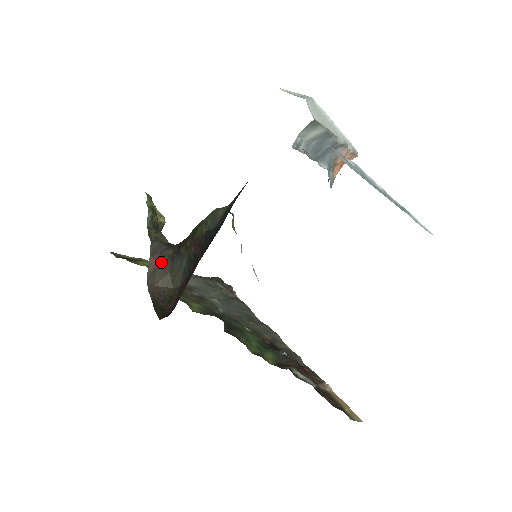
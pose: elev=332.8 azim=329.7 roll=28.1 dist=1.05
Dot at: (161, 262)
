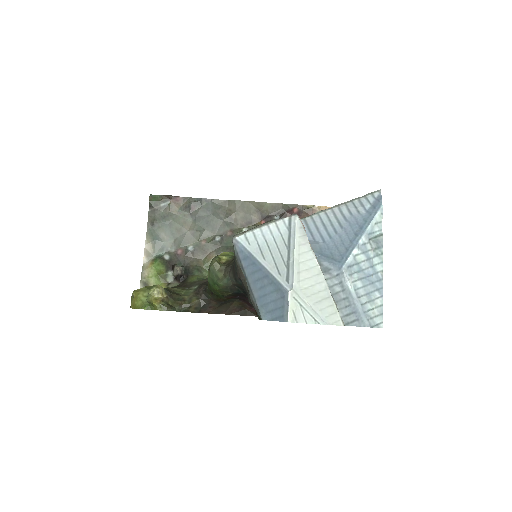
Dot at: (216, 308)
